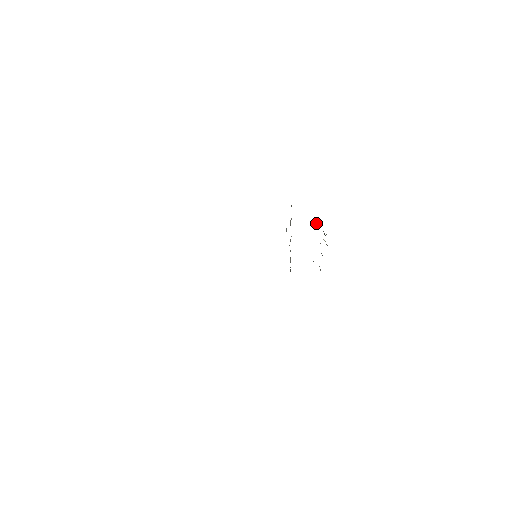
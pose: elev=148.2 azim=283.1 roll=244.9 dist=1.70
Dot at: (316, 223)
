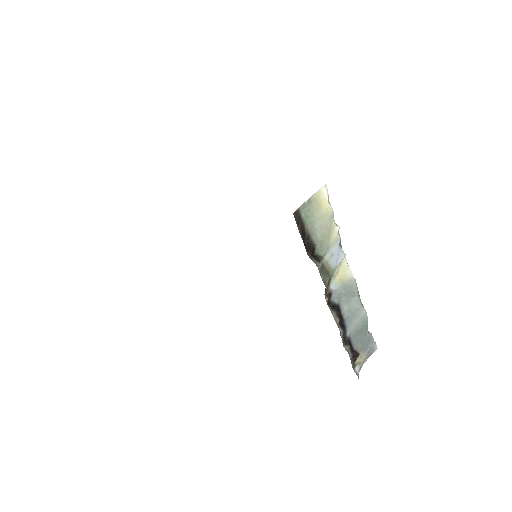
Dot at: occluded
